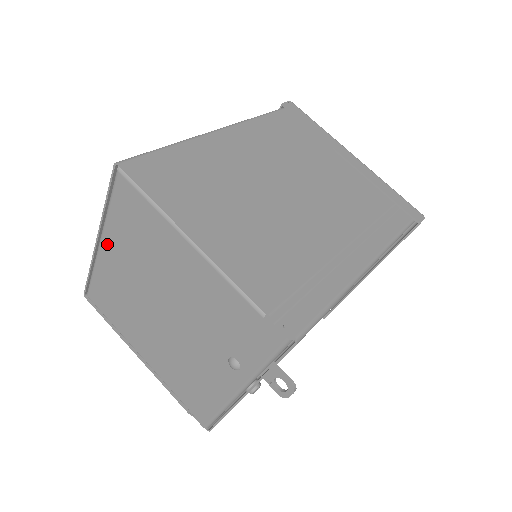
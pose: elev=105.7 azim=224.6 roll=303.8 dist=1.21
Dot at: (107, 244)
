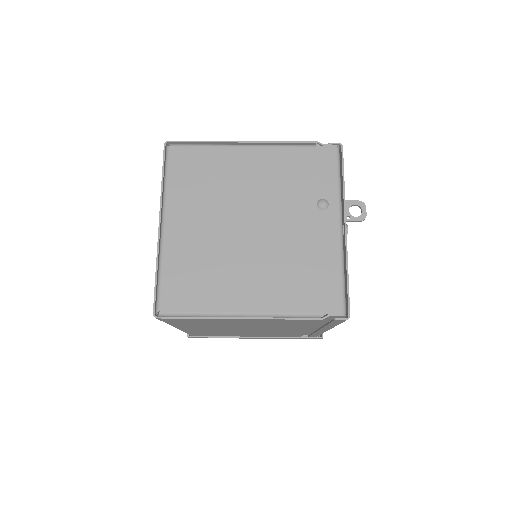
Dot at: (172, 218)
